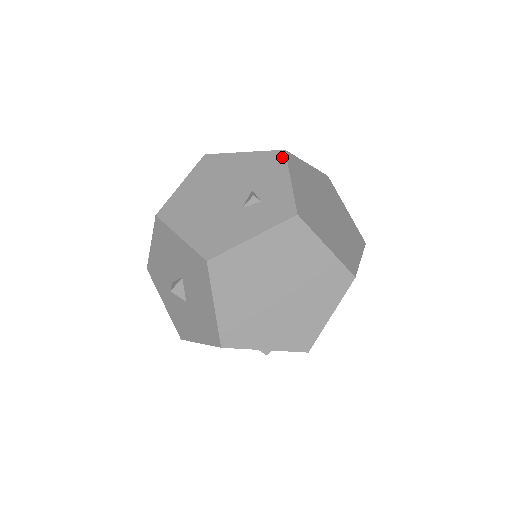
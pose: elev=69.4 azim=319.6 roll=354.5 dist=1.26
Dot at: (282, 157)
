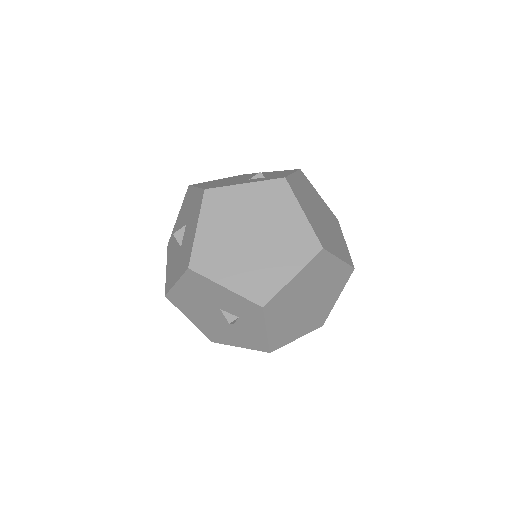
Dot at: (295, 170)
